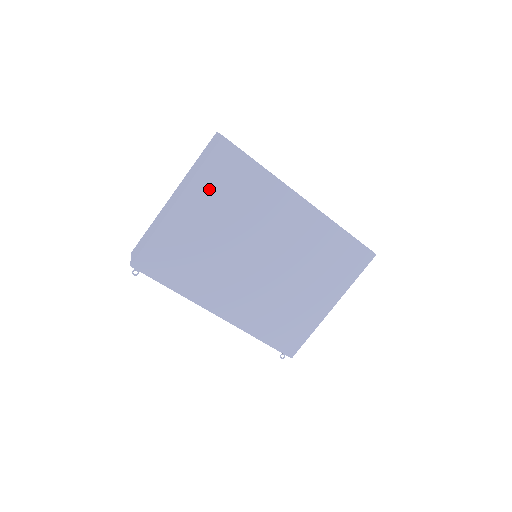
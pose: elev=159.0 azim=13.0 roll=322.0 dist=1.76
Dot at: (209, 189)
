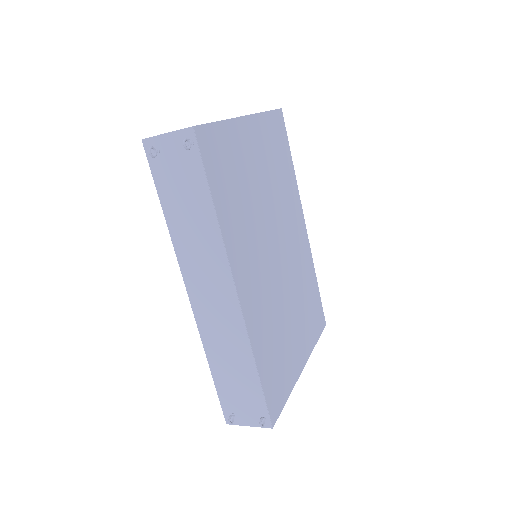
Dot at: (266, 136)
